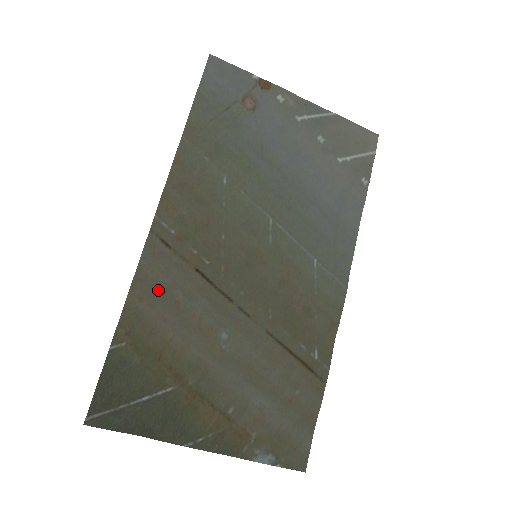
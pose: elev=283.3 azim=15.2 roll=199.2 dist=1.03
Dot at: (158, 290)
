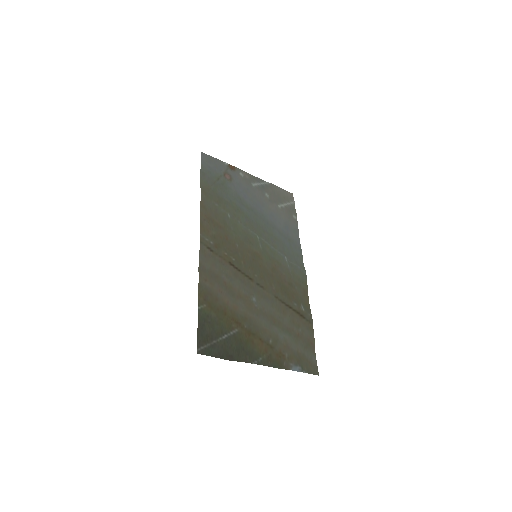
Dot at: (213, 275)
